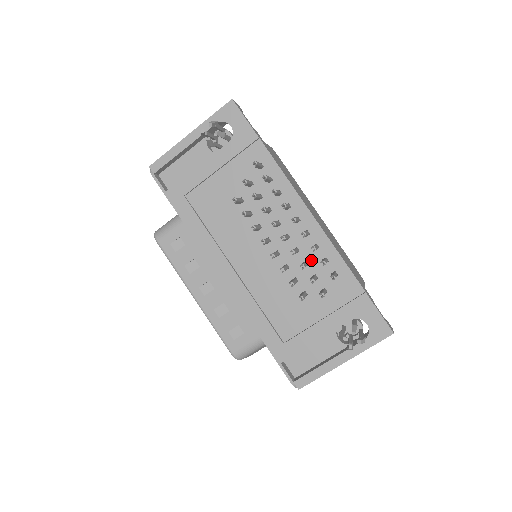
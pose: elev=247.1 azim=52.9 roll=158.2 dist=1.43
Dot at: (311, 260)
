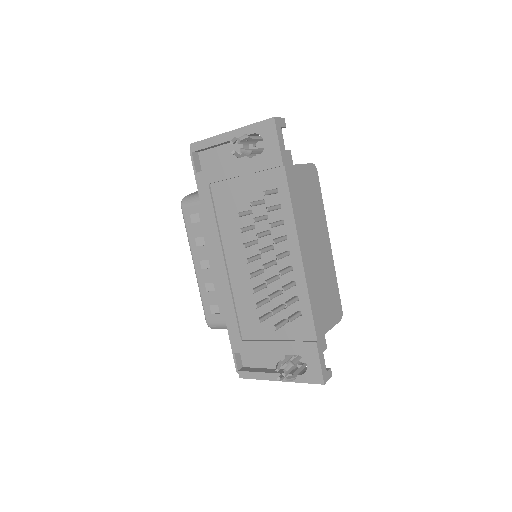
Dot at: (286, 291)
